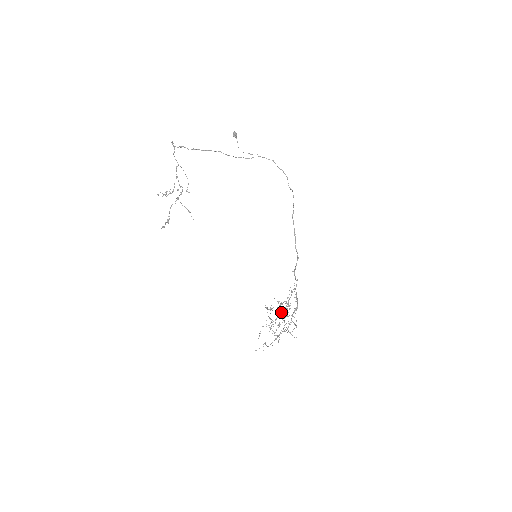
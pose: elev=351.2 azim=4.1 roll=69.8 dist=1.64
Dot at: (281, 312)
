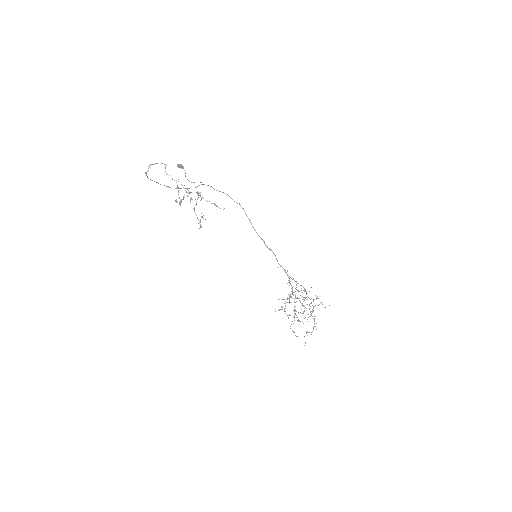
Dot at: occluded
